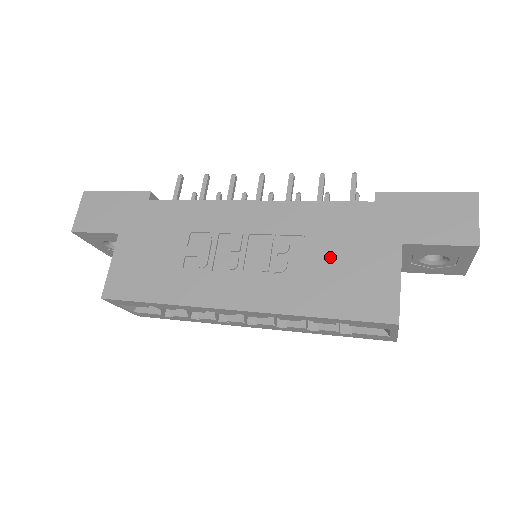
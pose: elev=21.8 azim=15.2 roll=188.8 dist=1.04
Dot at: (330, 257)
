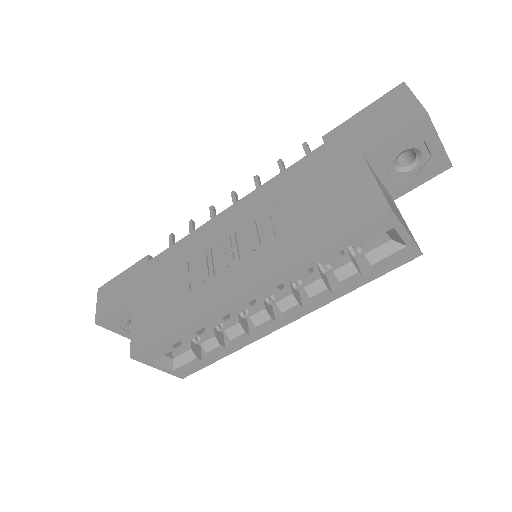
Dot at: (307, 202)
